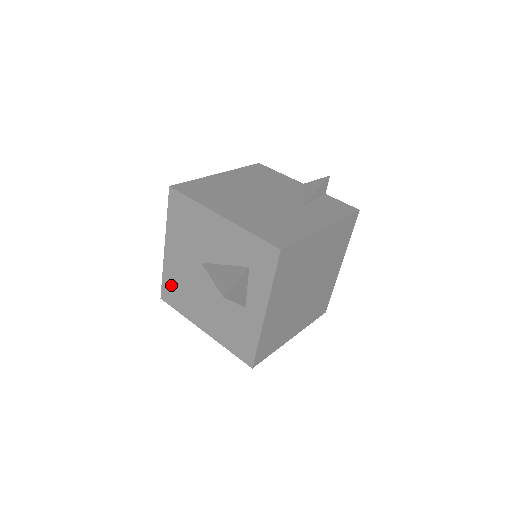
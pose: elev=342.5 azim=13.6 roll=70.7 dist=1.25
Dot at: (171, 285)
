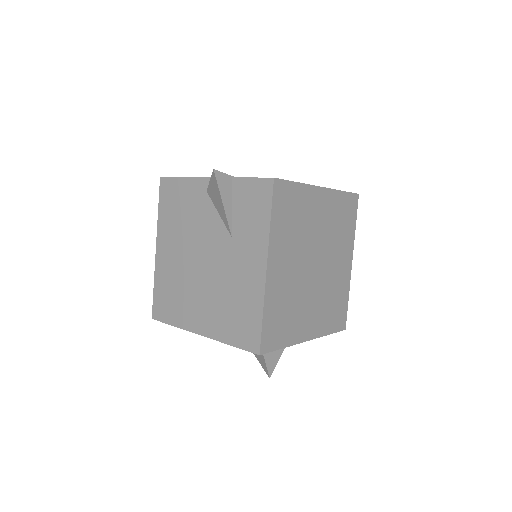
Dot at: occluded
